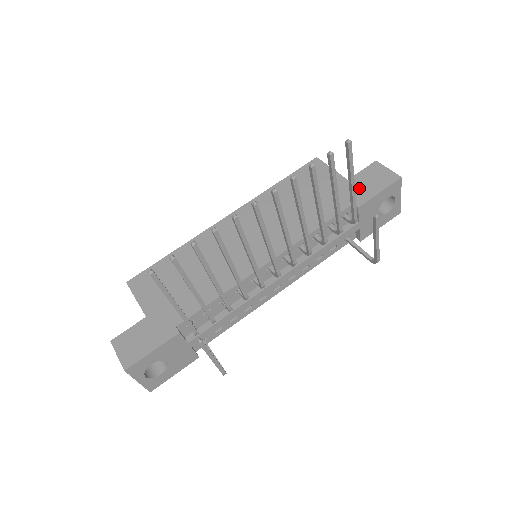
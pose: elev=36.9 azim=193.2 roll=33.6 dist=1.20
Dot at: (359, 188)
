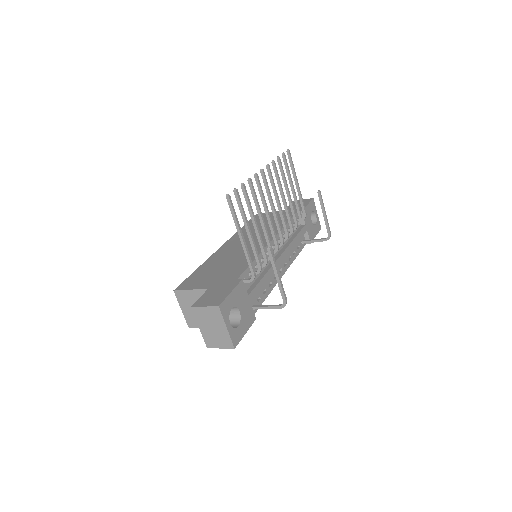
Dot at: (294, 208)
